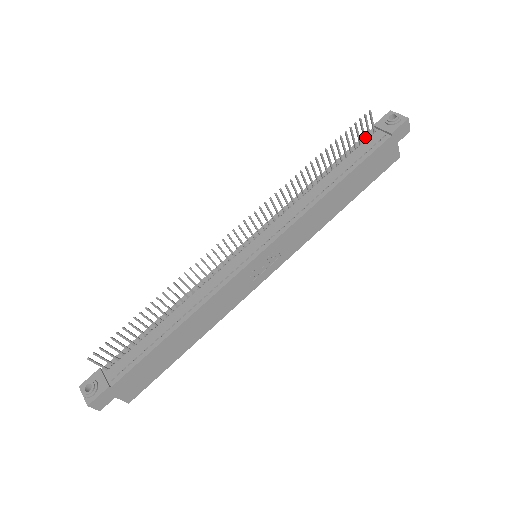
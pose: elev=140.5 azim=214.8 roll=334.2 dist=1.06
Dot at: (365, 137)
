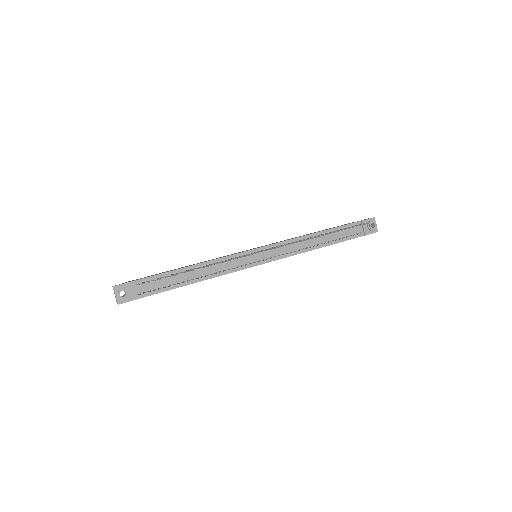
Dot at: (354, 227)
